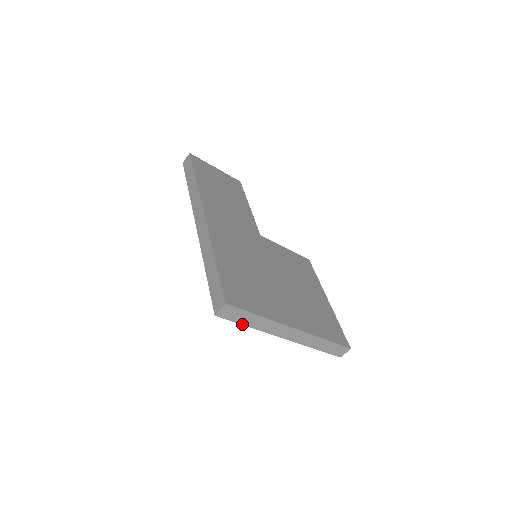
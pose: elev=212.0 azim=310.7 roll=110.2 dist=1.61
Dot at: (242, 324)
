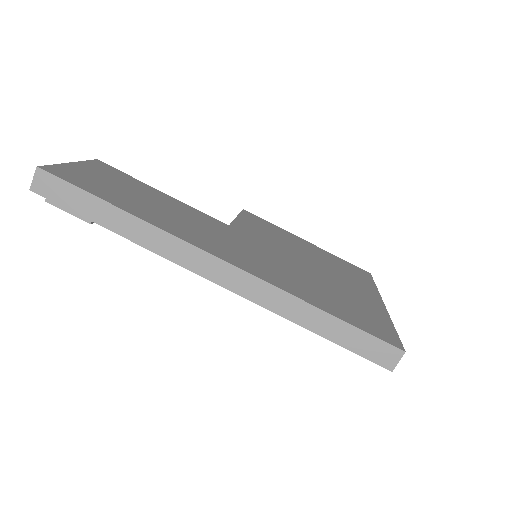
Dot at: occluded
